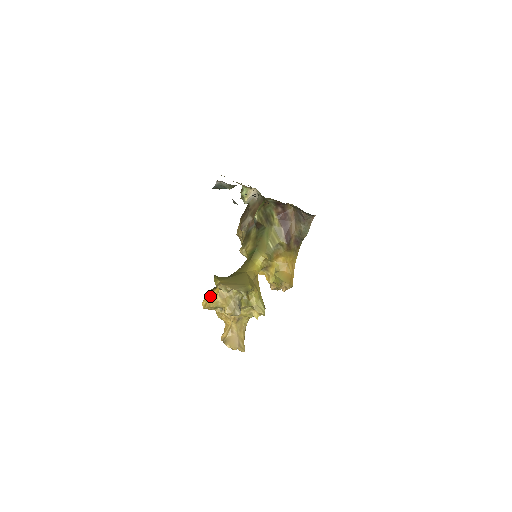
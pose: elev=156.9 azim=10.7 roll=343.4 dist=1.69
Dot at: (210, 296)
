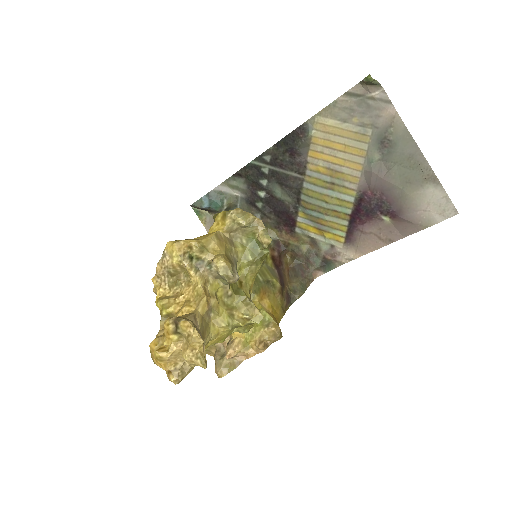
Dot at: occluded
